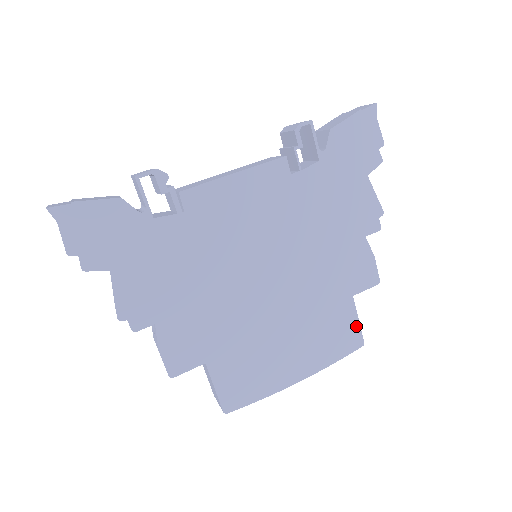
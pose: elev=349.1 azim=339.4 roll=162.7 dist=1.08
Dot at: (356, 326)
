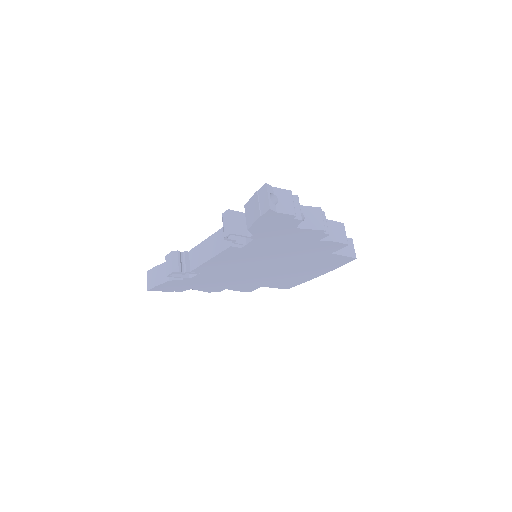
Dot at: (344, 257)
